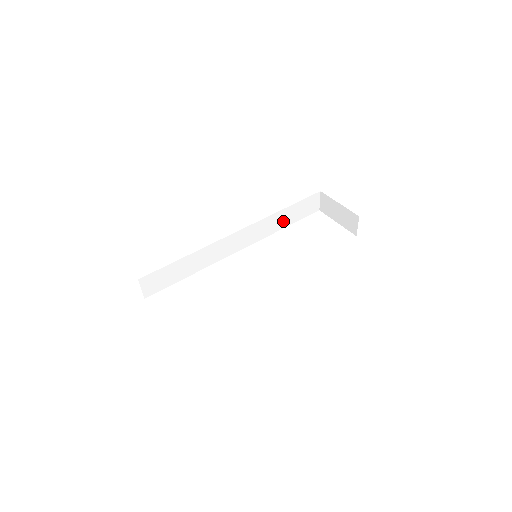
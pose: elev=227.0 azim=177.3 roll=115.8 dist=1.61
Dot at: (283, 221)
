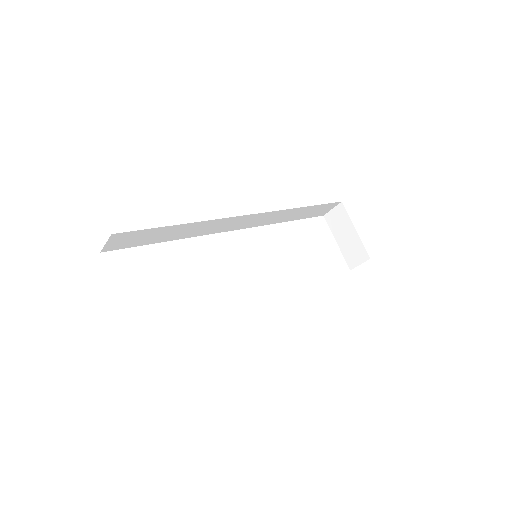
Dot at: (291, 216)
